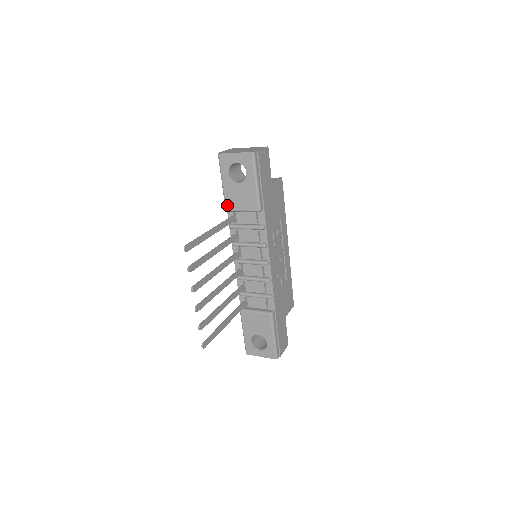
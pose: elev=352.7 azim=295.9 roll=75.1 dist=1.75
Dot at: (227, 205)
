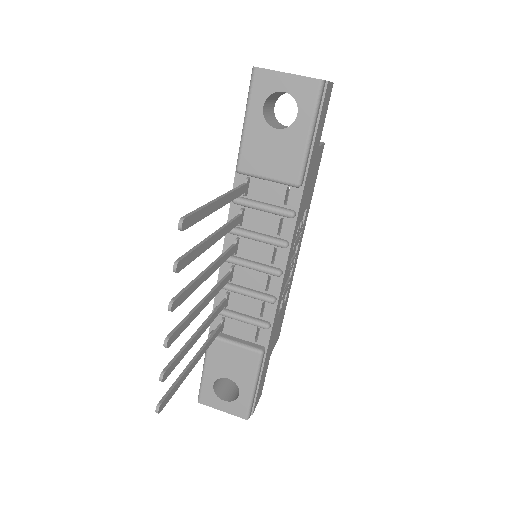
Dot at: (242, 162)
